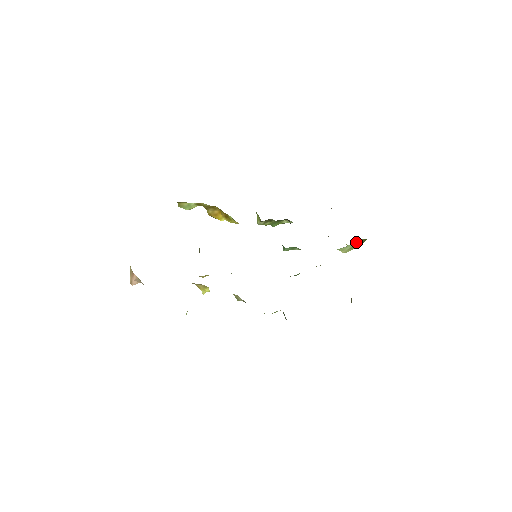
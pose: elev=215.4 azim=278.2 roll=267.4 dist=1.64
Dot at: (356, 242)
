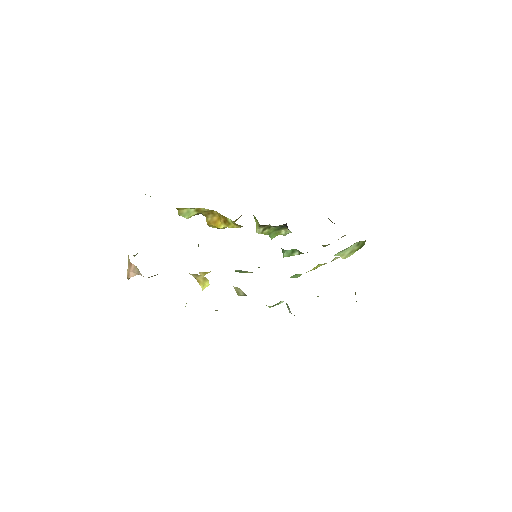
Dot at: (355, 244)
